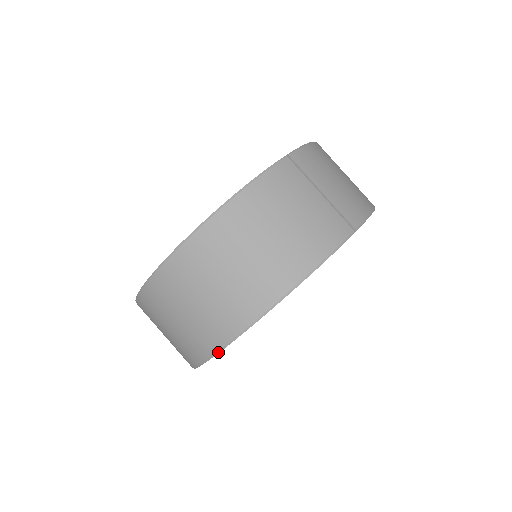
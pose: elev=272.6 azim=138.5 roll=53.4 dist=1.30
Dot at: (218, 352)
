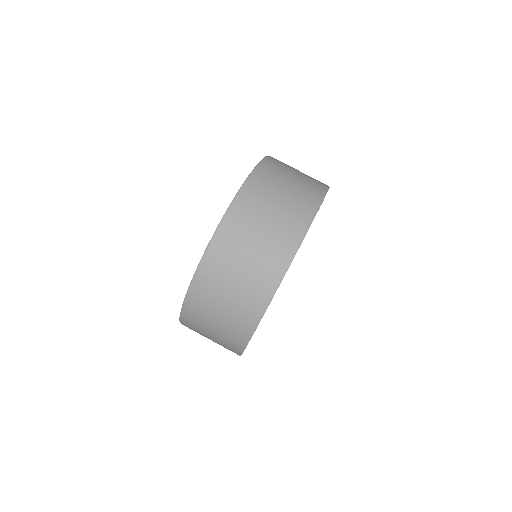
Dot at: (256, 328)
